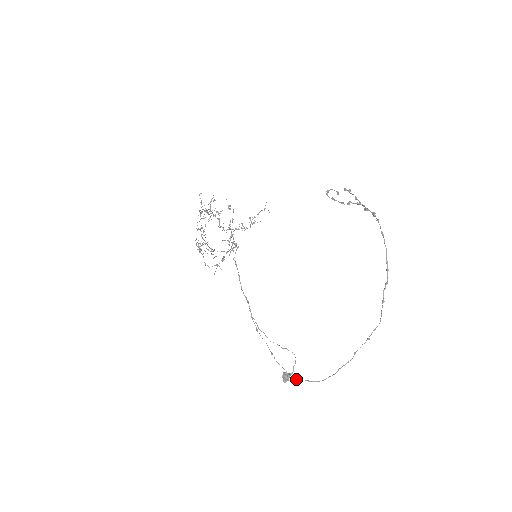
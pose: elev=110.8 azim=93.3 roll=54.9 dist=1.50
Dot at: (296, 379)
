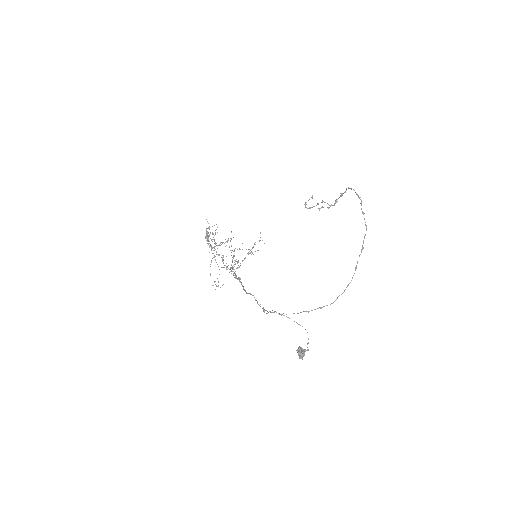
Dot at: (308, 311)
